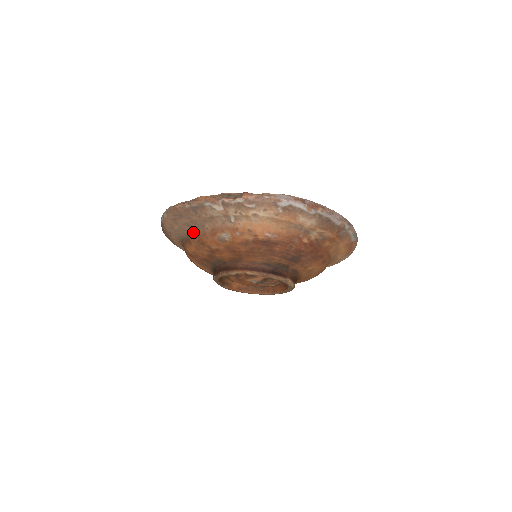
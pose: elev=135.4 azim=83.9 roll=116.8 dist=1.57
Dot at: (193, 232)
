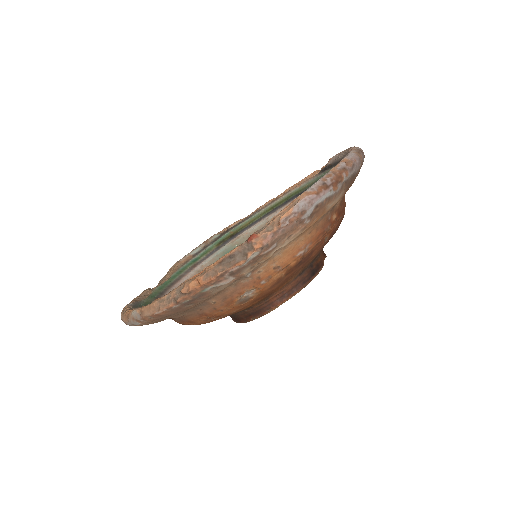
Dot at: (191, 313)
